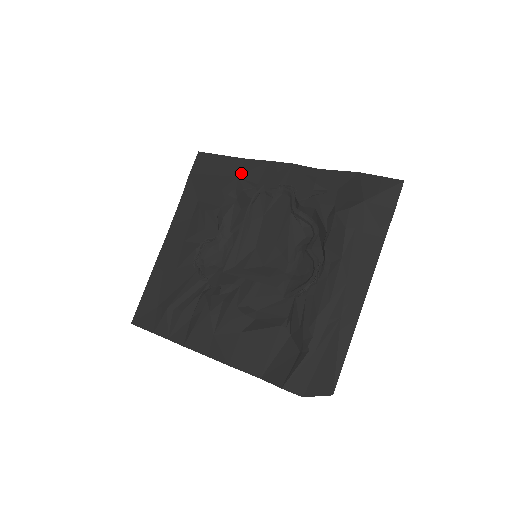
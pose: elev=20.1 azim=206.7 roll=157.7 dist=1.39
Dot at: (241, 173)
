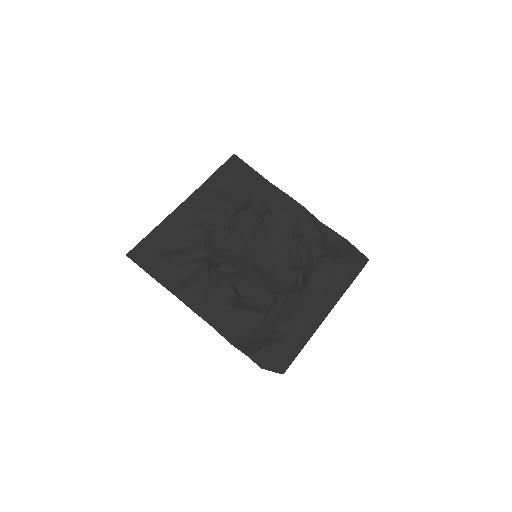
Dot at: (264, 191)
